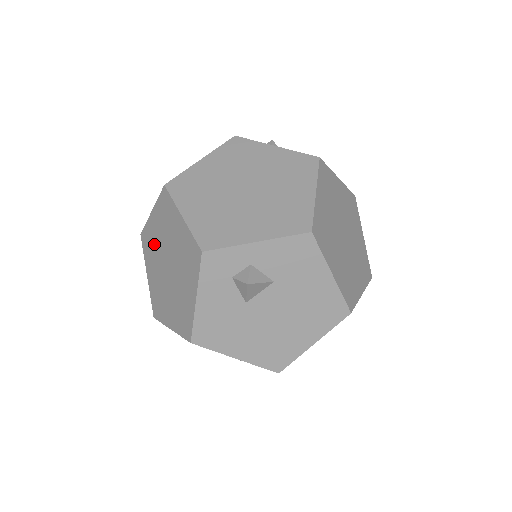
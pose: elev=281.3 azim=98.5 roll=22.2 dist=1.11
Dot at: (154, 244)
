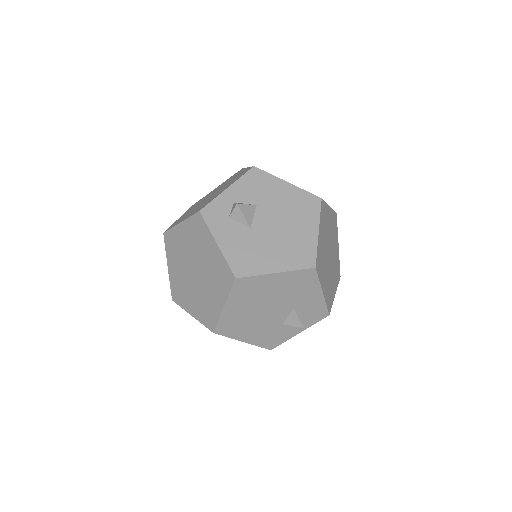
Dot at: (181, 281)
